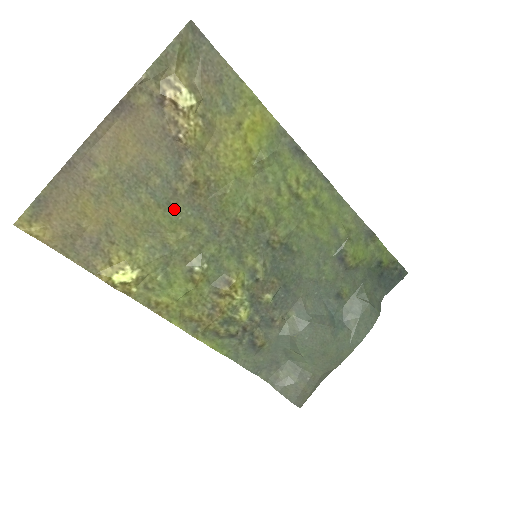
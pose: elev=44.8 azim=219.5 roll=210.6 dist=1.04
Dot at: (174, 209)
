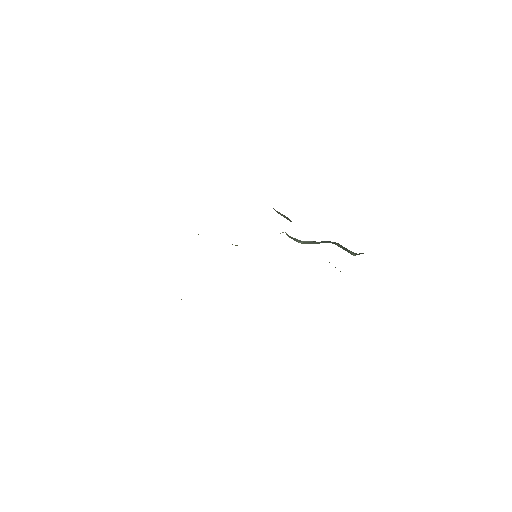
Dot at: occluded
